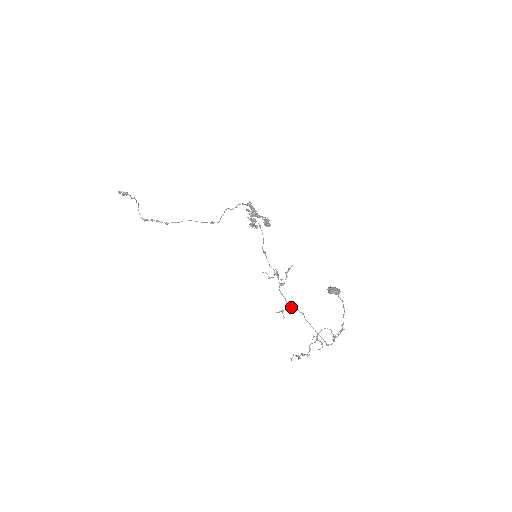
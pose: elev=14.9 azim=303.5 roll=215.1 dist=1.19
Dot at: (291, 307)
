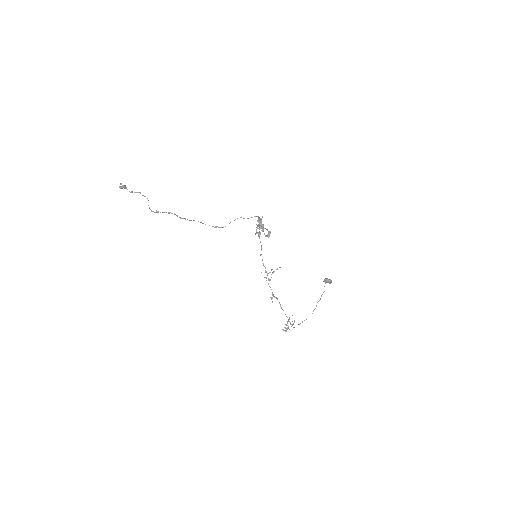
Dot at: (275, 297)
